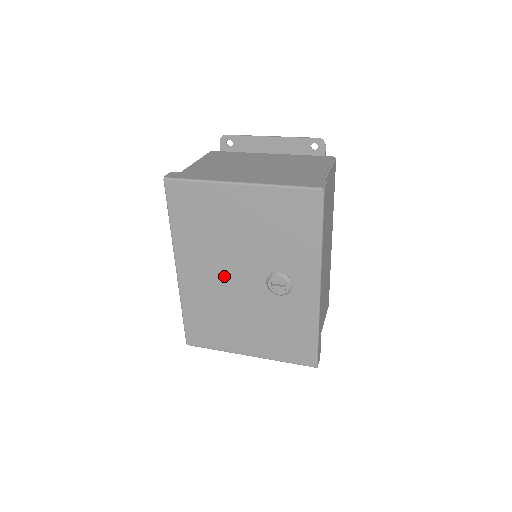
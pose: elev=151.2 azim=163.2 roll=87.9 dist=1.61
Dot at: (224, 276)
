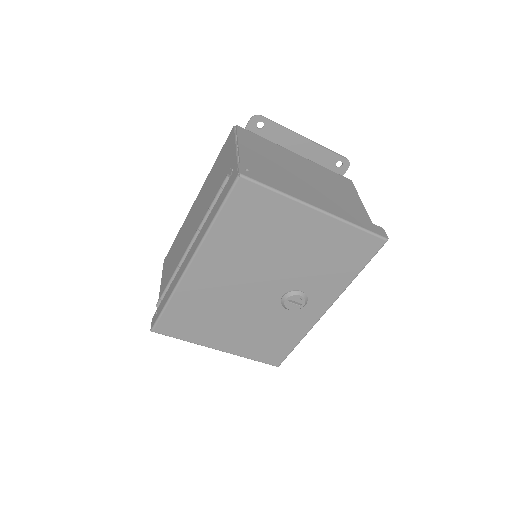
Dot at: (242, 282)
